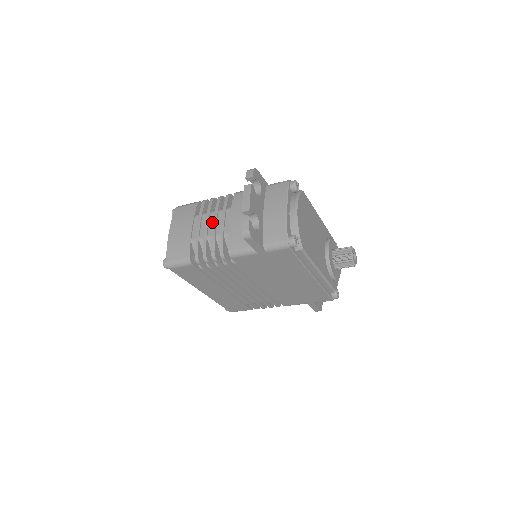
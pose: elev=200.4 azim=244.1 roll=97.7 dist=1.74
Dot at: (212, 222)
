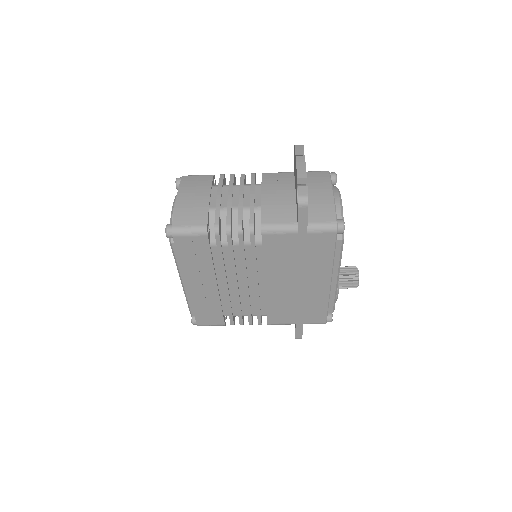
Dot at: (237, 194)
